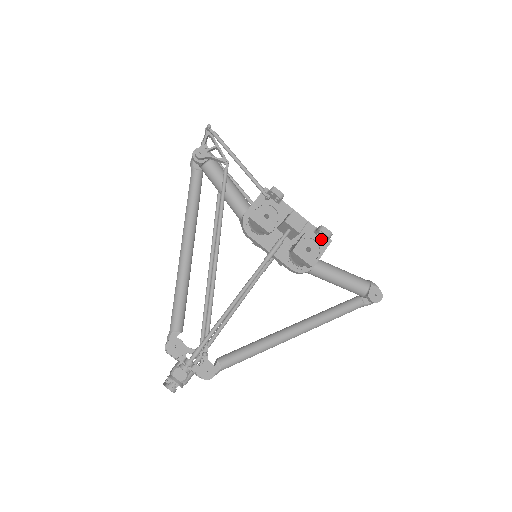
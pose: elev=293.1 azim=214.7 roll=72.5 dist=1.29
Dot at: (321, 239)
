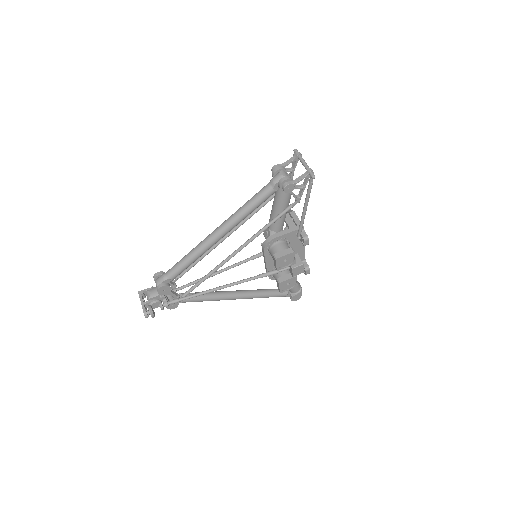
Dot at: occluded
